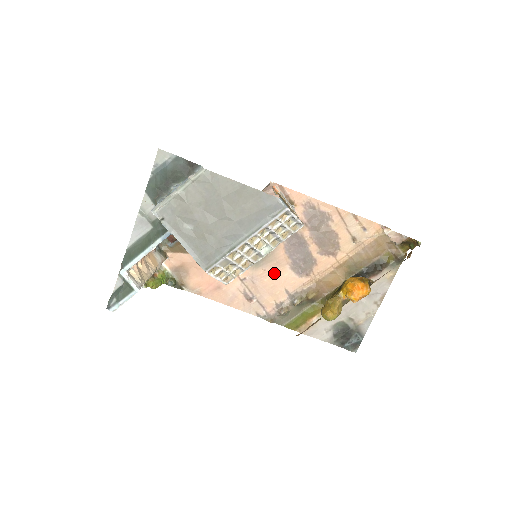
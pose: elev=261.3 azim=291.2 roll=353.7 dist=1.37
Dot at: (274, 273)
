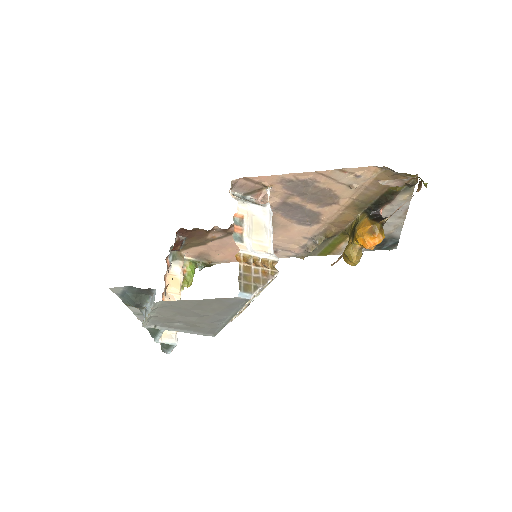
Dot at: (284, 232)
